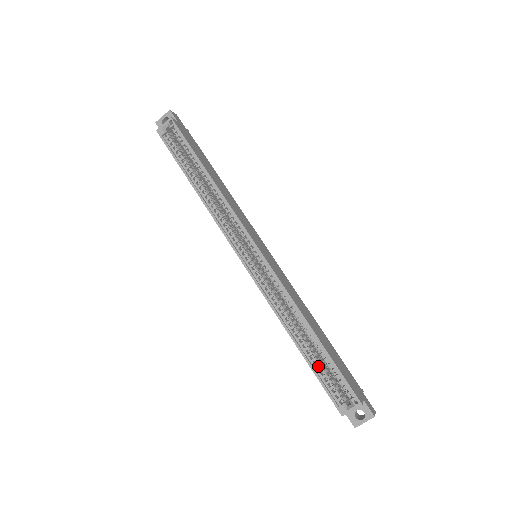
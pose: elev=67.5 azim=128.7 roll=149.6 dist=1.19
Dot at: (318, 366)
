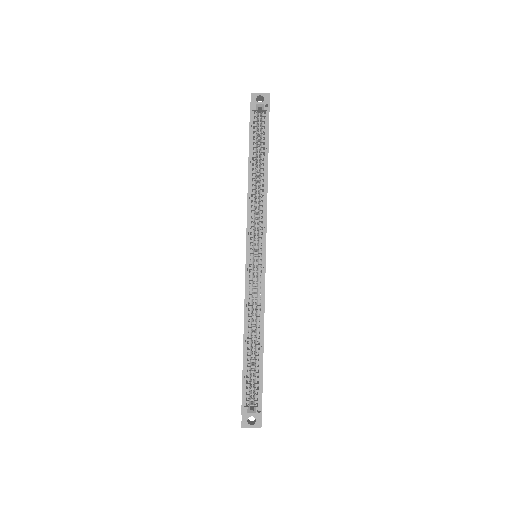
Dot at: occluded
